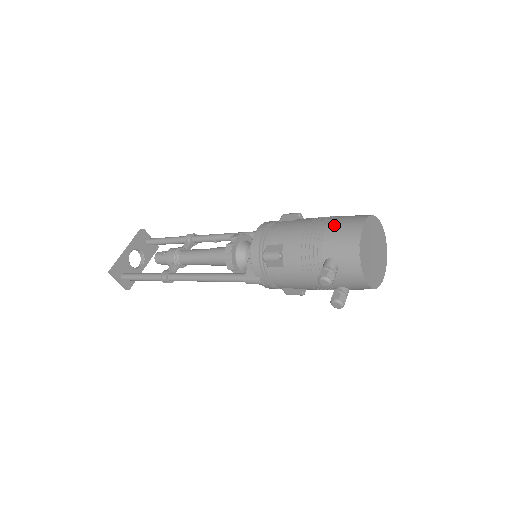
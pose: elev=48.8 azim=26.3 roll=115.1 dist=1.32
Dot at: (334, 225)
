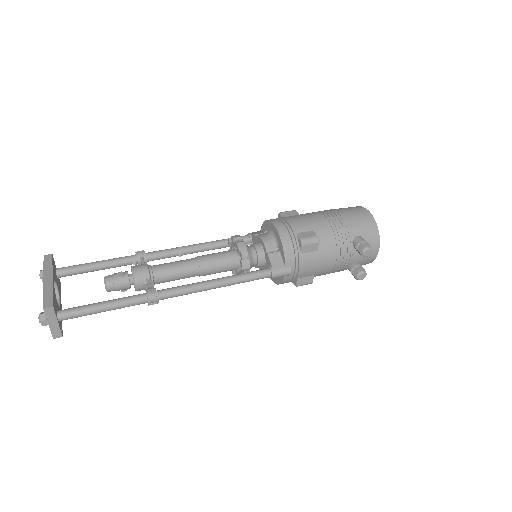
Dot at: (346, 212)
